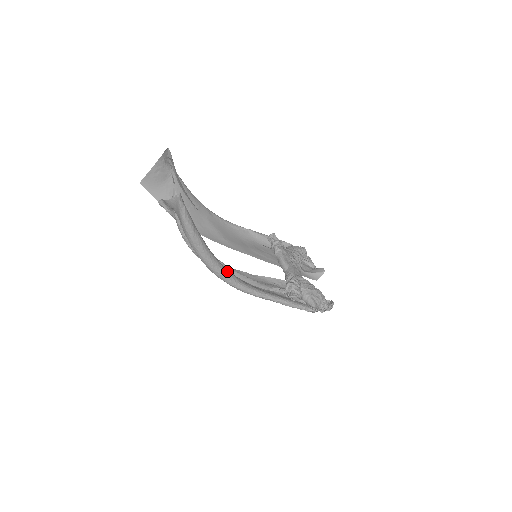
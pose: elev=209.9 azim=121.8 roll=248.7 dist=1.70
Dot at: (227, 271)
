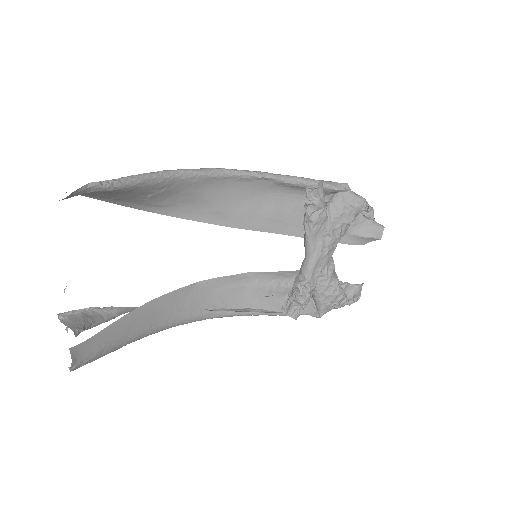
Dot at: (188, 319)
